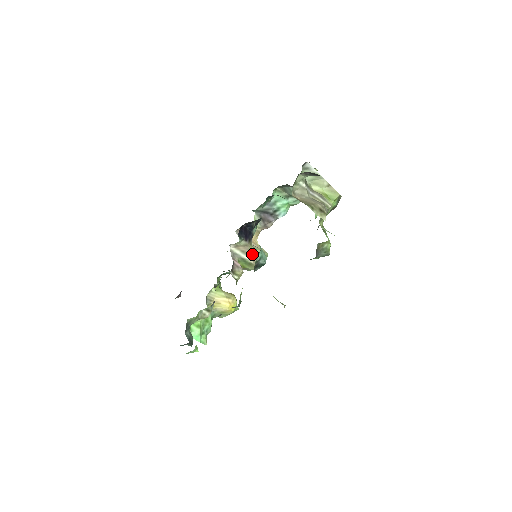
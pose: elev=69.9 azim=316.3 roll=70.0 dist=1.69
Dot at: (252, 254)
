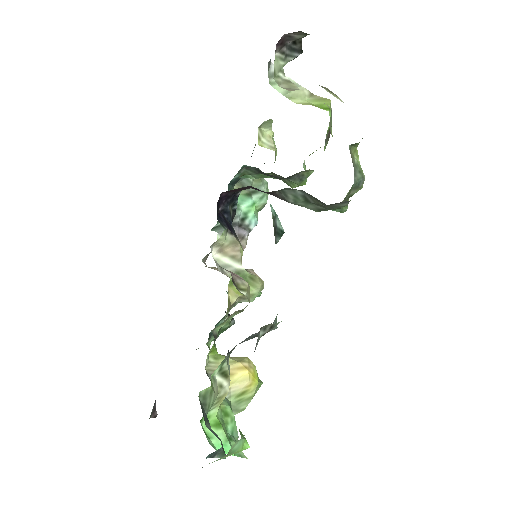
Dot at: occluded
